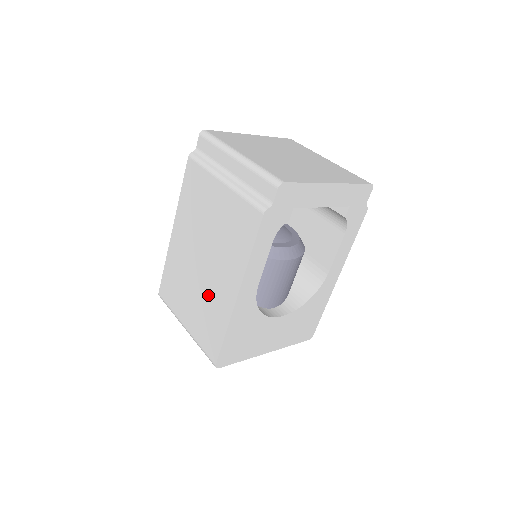
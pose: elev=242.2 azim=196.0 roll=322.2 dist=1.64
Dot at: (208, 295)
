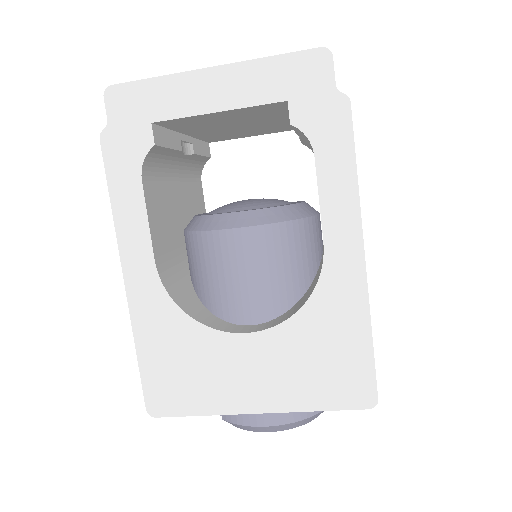
Dot at: occluded
